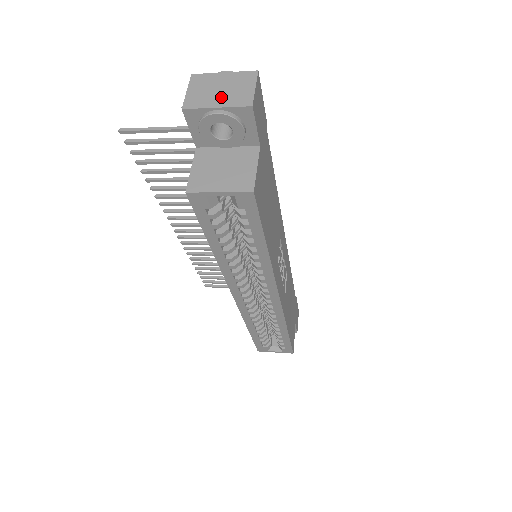
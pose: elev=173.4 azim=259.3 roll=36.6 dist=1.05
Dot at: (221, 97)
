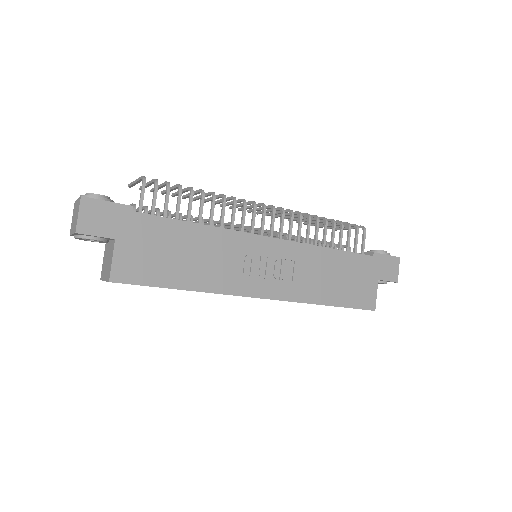
Dot at: (74, 224)
